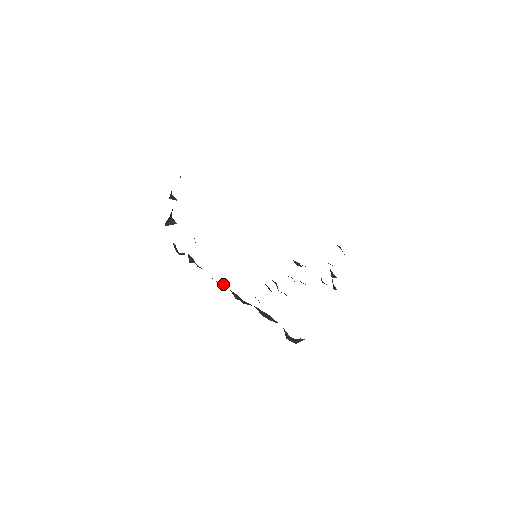
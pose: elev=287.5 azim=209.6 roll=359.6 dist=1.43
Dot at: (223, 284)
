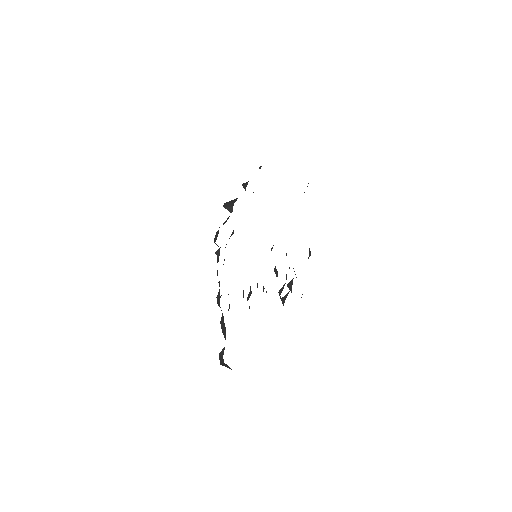
Dot at: occluded
